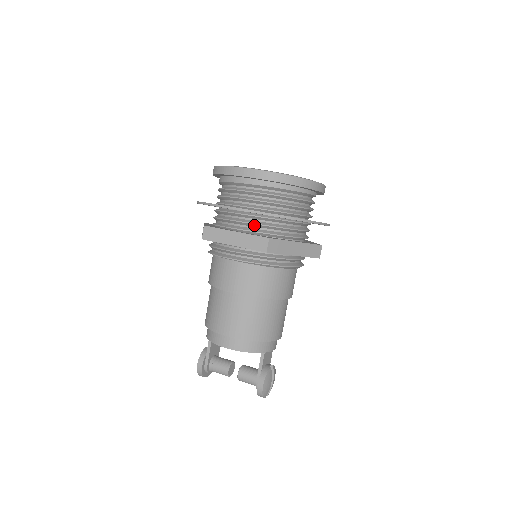
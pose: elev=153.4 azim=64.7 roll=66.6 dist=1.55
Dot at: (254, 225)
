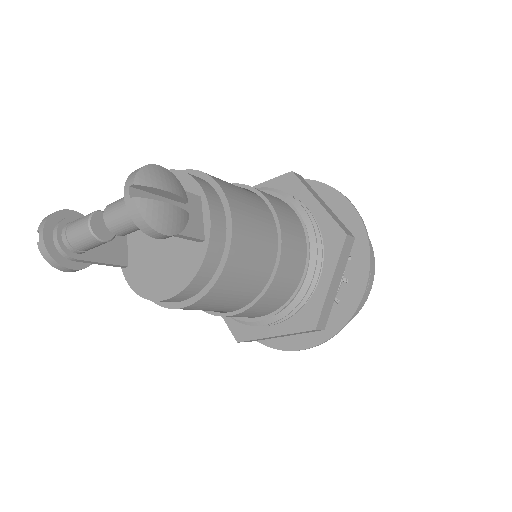
Dot at: occluded
